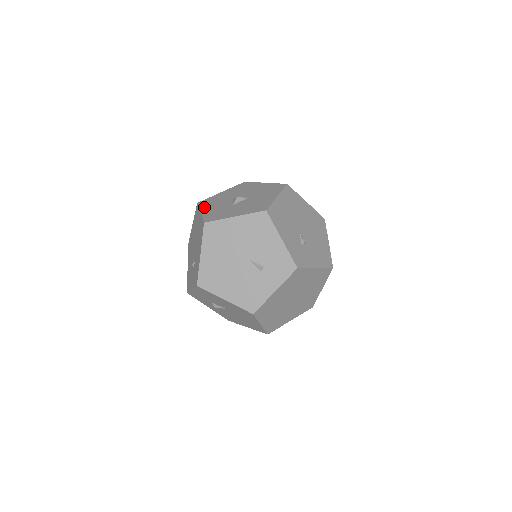
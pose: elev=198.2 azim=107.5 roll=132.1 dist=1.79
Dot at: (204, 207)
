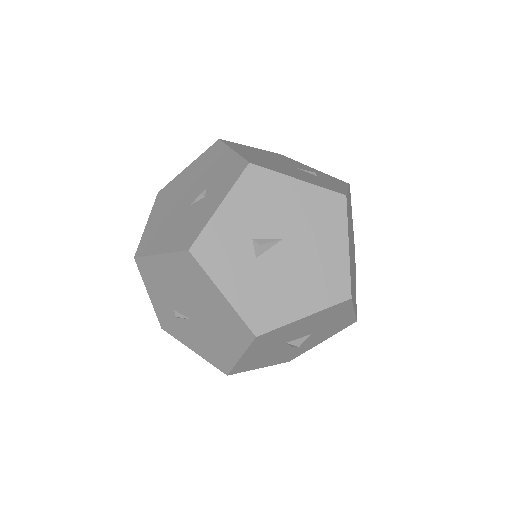
Dot at: occluded
